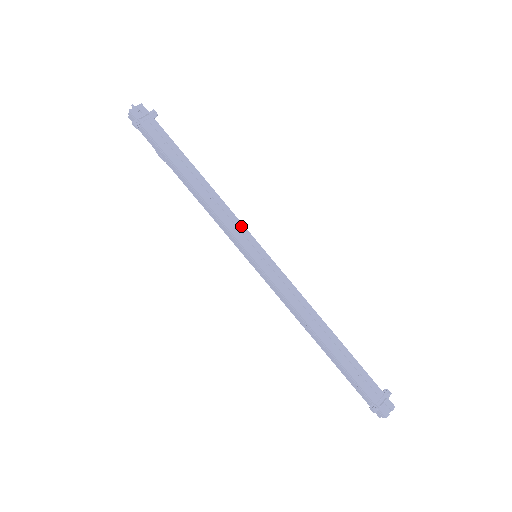
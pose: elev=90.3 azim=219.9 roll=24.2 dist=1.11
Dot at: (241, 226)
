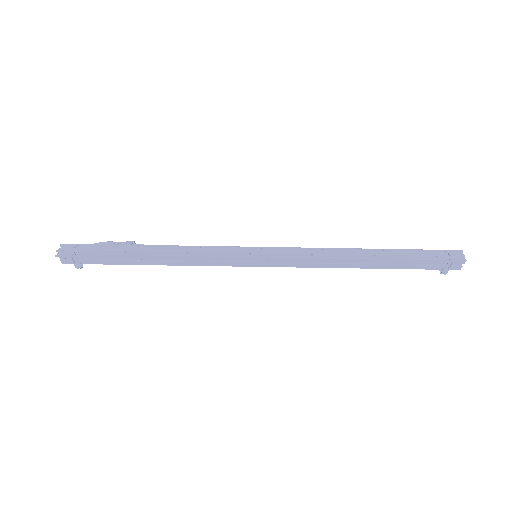
Dot at: (223, 258)
